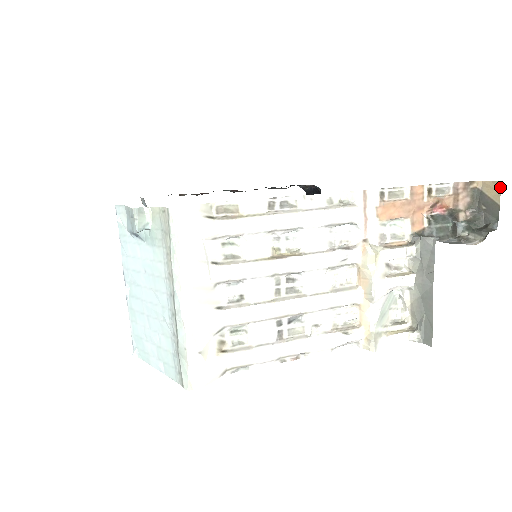
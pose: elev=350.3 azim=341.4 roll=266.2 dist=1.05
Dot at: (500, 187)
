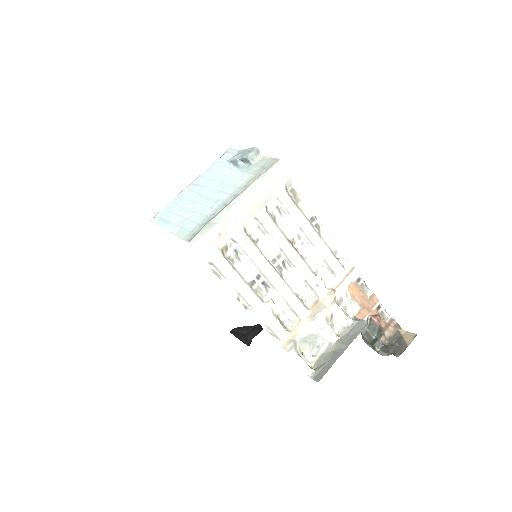
Dot at: occluded
